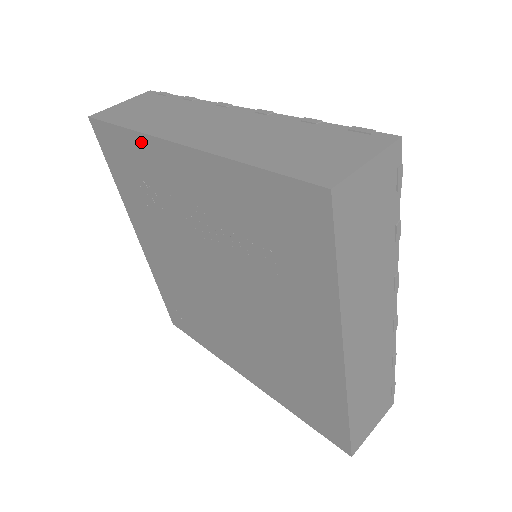
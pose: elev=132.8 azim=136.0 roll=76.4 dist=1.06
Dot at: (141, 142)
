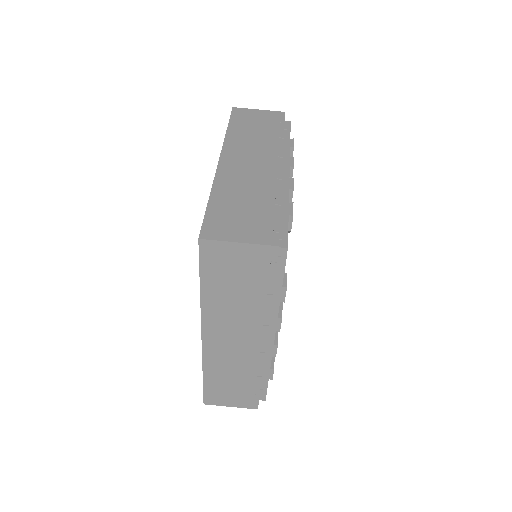
Dot at: occluded
